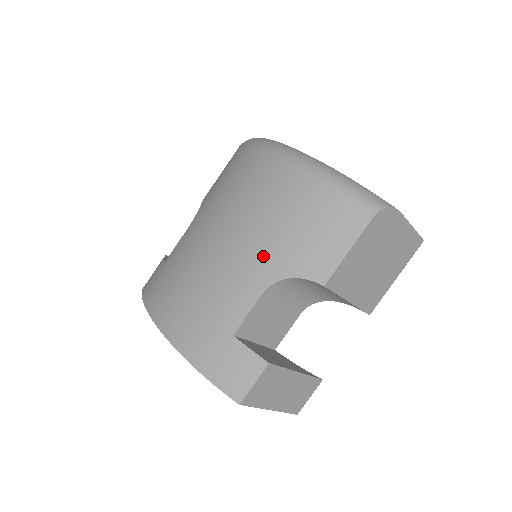
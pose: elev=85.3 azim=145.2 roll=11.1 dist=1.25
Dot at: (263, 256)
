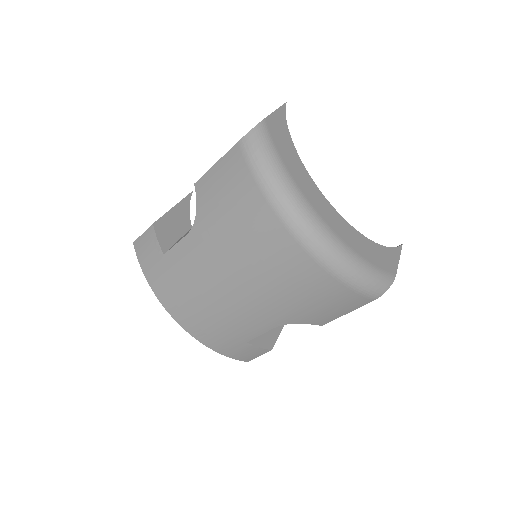
Dot at: (277, 311)
